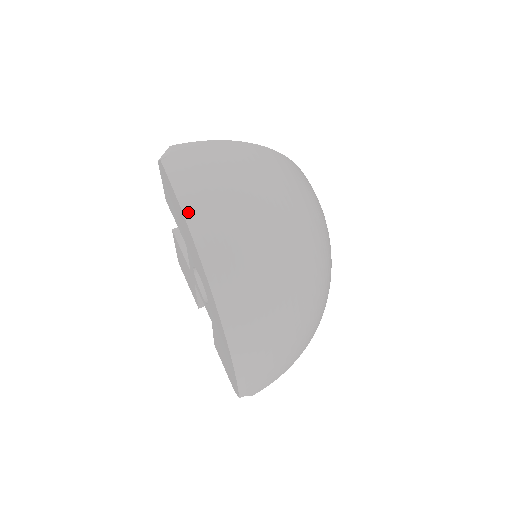
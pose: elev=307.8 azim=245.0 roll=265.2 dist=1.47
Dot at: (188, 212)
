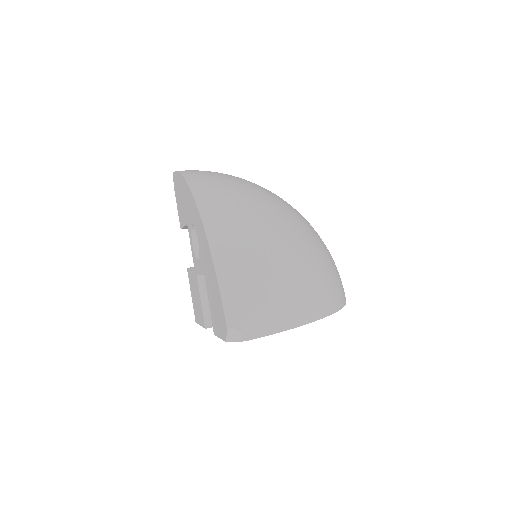
Dot at: (184, 173)
